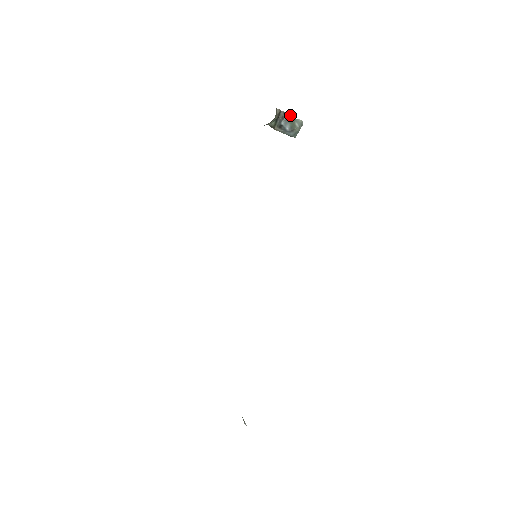
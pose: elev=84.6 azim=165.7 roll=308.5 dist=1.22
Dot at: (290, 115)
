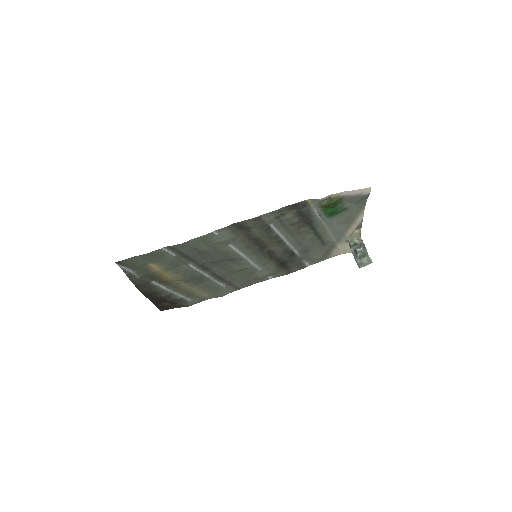
Dot at: occluded
